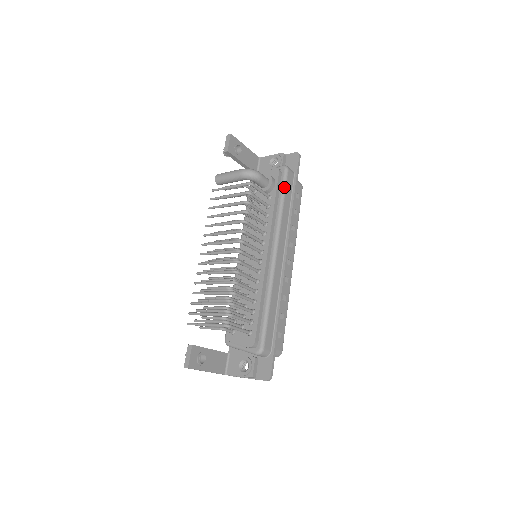
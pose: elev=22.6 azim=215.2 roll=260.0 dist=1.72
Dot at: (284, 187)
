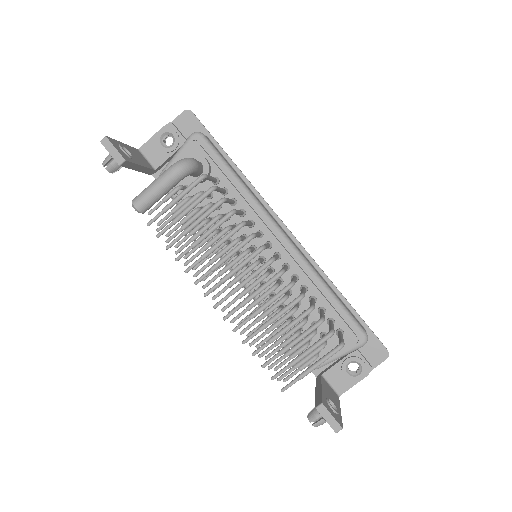
Dot at: (220, 157)
